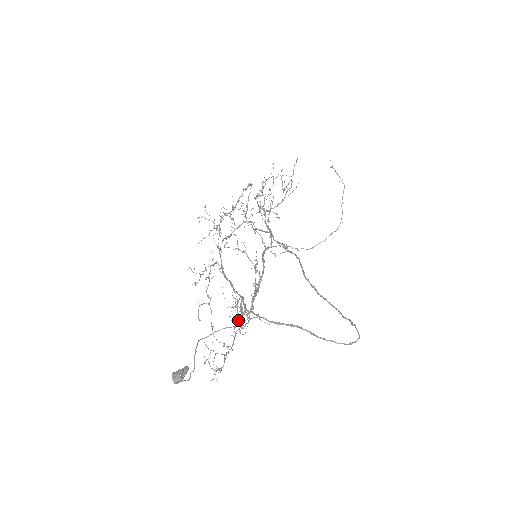
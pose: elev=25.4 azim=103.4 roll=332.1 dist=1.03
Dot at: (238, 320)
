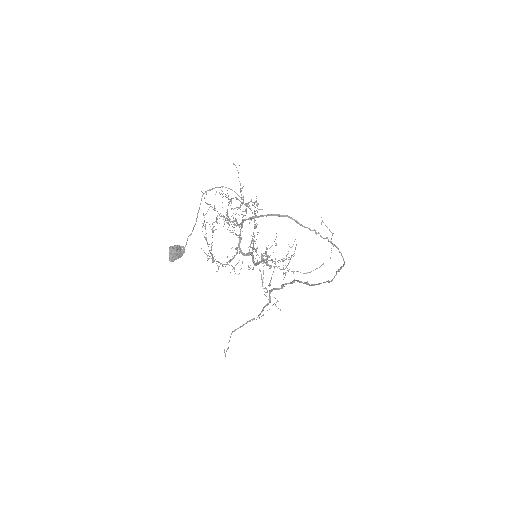
Dot at: occluded
